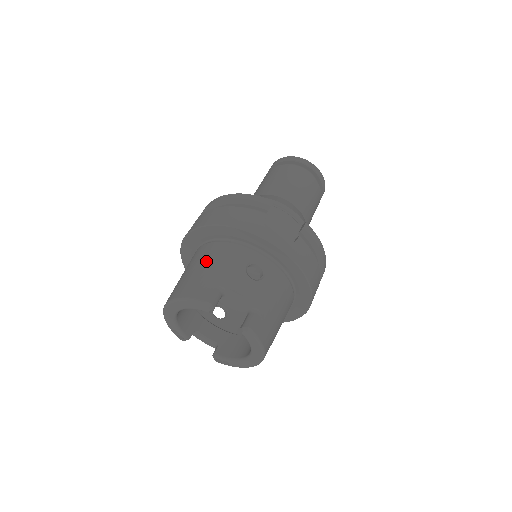
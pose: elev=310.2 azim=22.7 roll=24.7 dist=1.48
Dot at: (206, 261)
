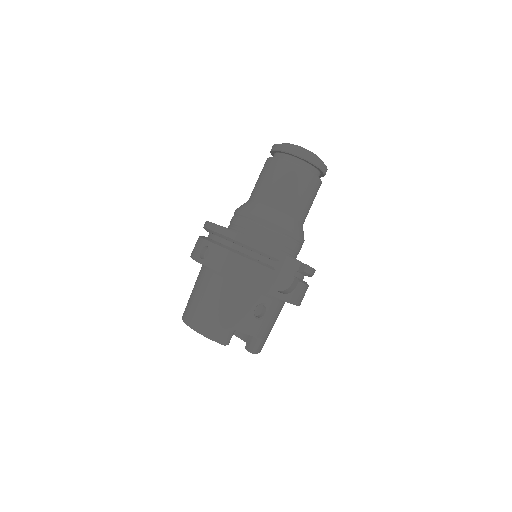
Dot at: (221, 301)
